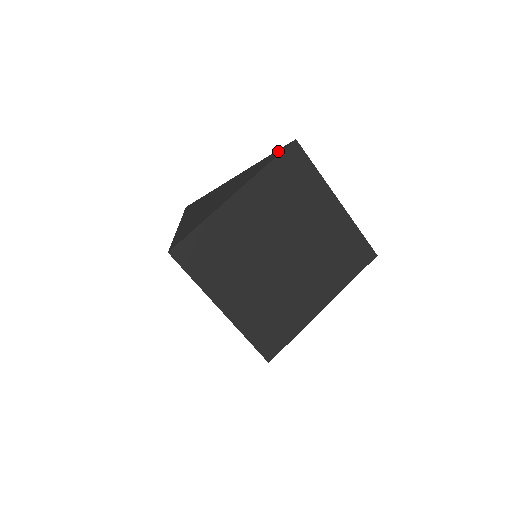
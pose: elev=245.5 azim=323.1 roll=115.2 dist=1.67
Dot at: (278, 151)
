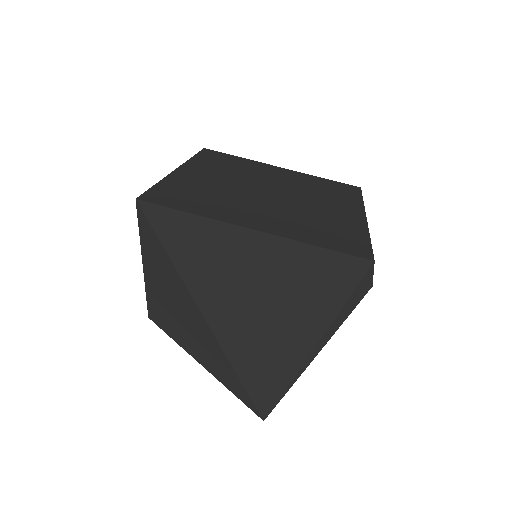
Dot at: occluded
